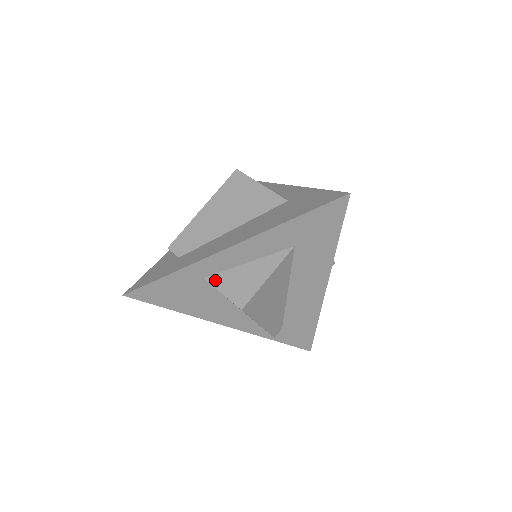
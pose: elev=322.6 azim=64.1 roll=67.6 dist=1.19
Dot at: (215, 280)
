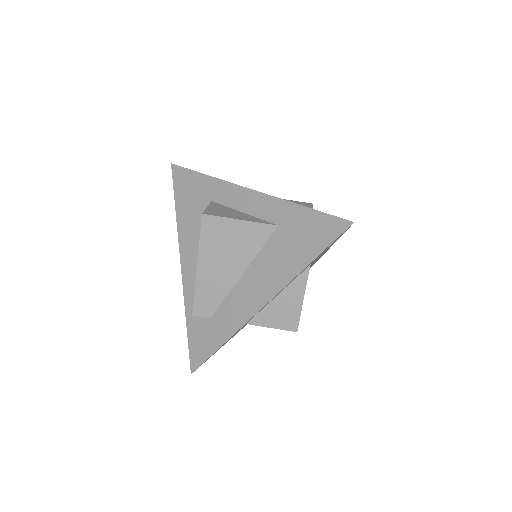
Dot at: (258, 321)
